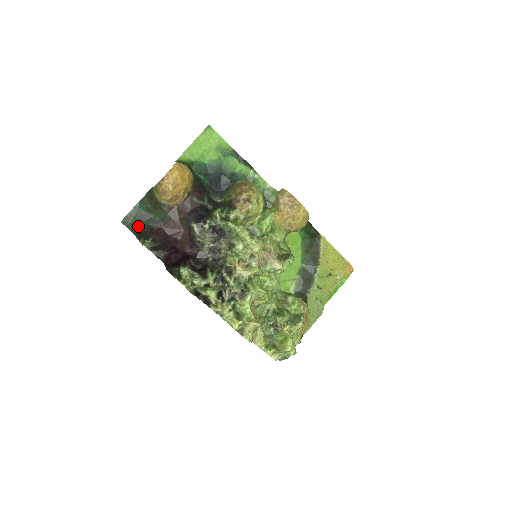
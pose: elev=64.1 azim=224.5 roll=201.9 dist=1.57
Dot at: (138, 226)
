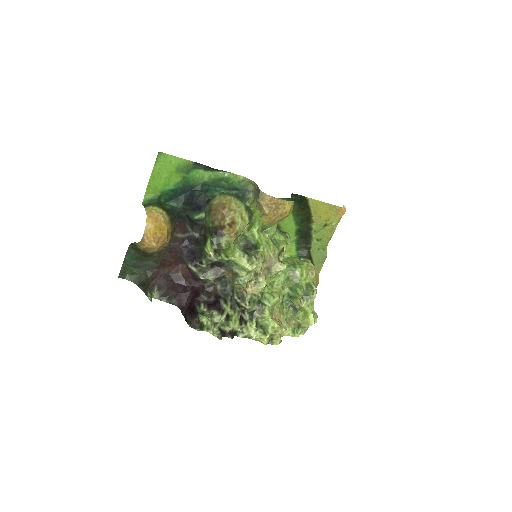
Dot at: (136, 275)
